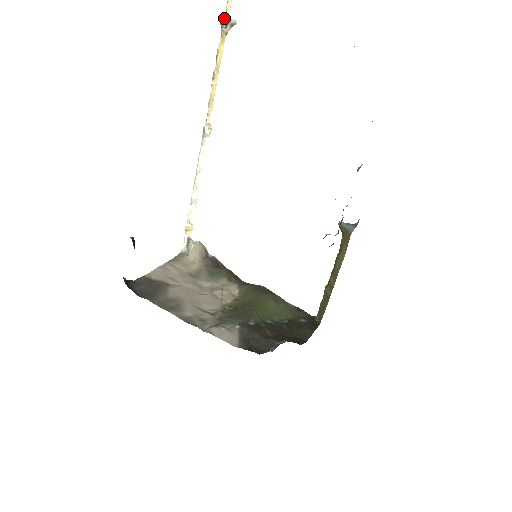
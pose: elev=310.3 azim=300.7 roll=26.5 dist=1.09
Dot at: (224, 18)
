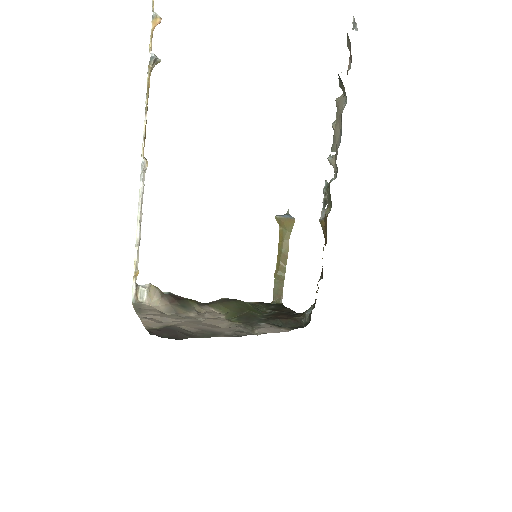
Dot at: (155, 56)
